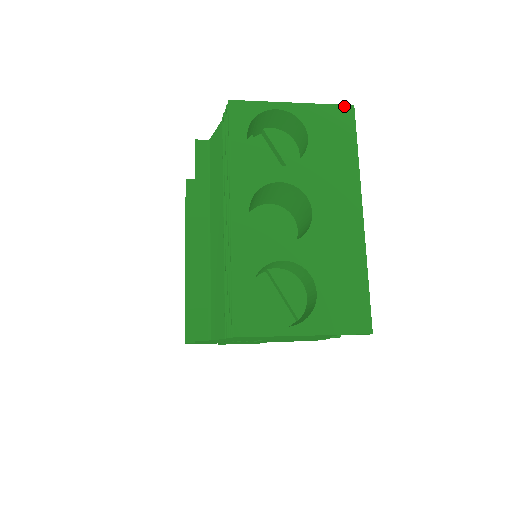
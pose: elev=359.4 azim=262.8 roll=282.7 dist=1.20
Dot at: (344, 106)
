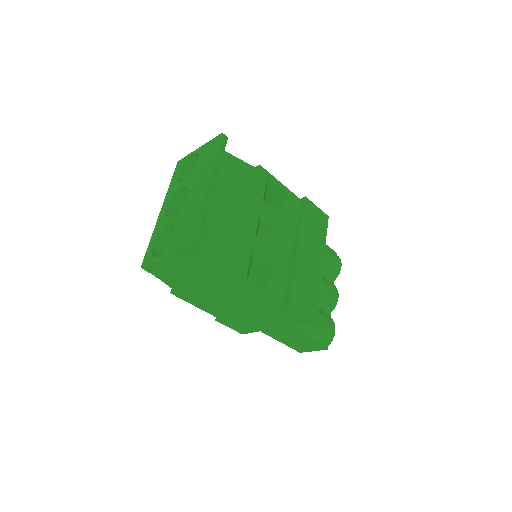
Dot at: (218, 136)
